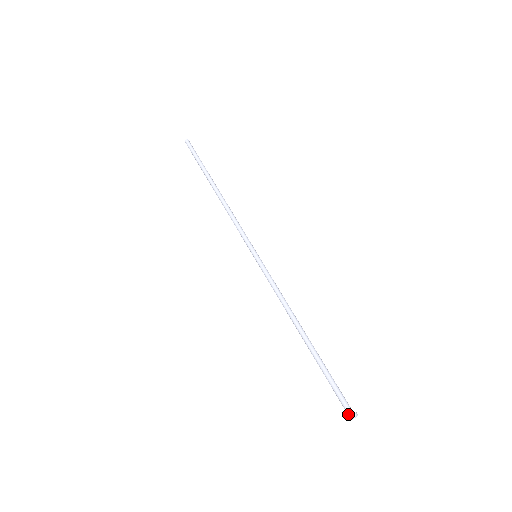
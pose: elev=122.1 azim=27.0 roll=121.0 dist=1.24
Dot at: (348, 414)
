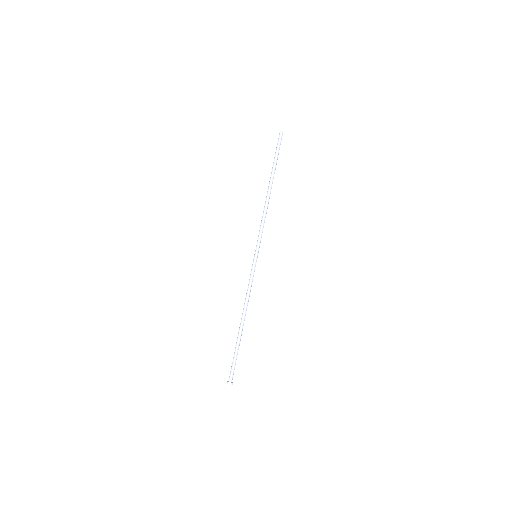
Dot at: (229, 380)
